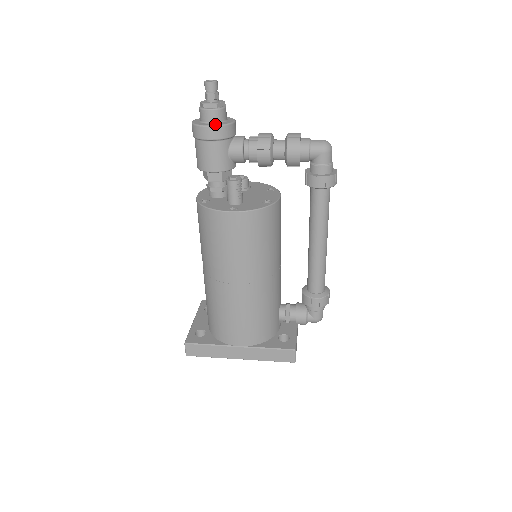
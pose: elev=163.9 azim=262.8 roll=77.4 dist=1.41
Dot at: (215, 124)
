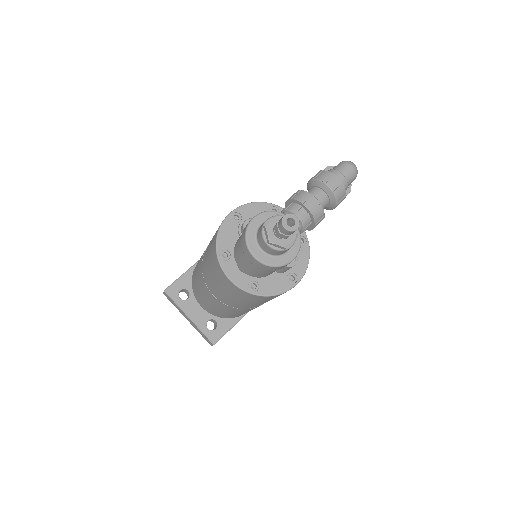
Dot at: (295, 251)
